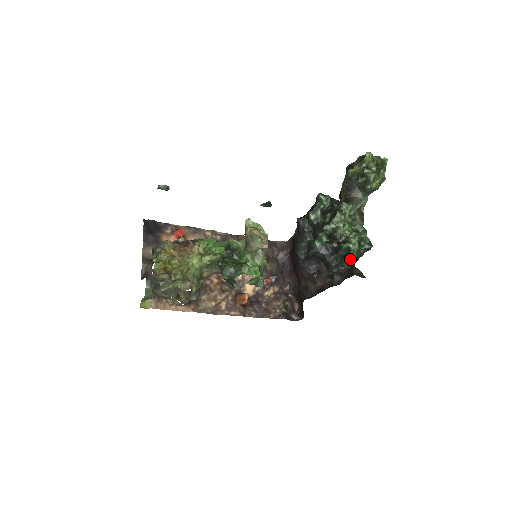
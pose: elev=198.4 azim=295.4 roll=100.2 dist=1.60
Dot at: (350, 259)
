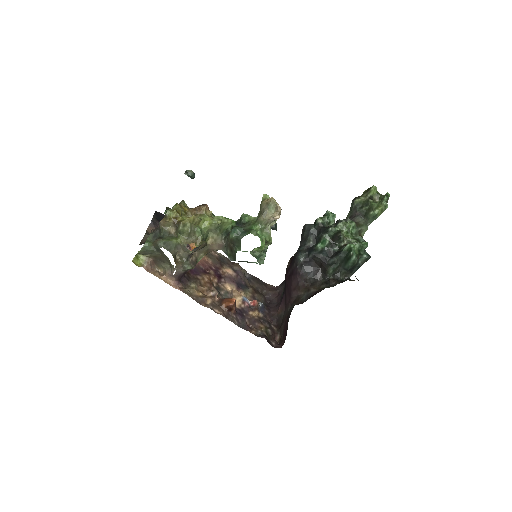
Dot at: (348, 264)
